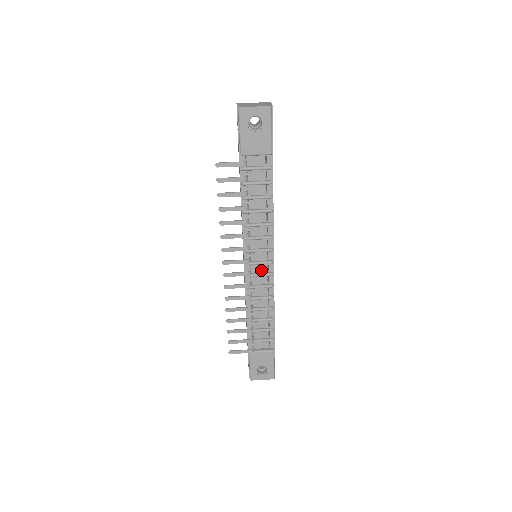
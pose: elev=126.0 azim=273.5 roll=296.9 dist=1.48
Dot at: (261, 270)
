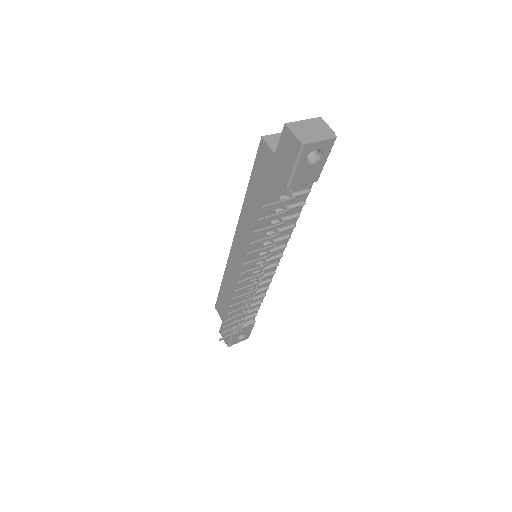
Dot at: (265, 272)
